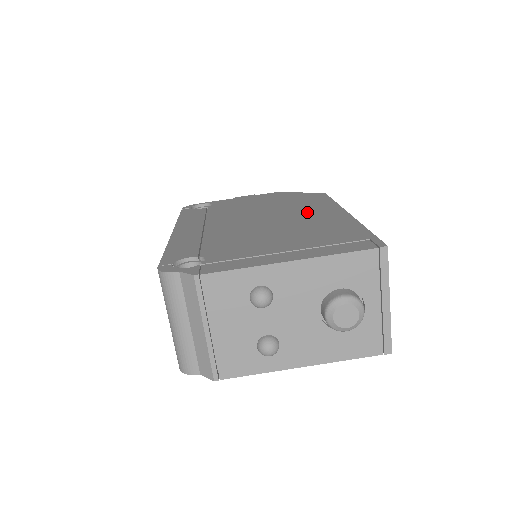
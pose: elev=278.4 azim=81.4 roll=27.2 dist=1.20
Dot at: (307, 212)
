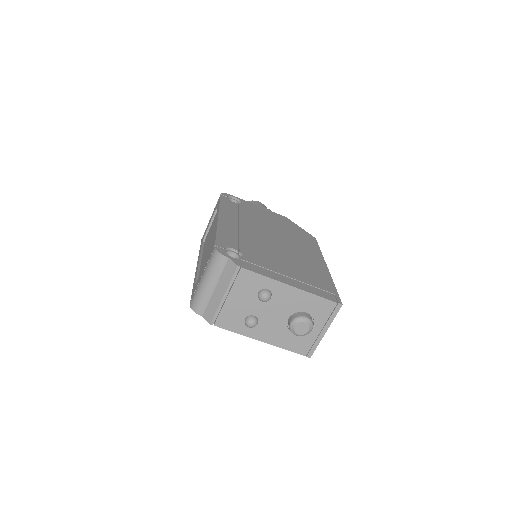
Dot at: (303, 250)
